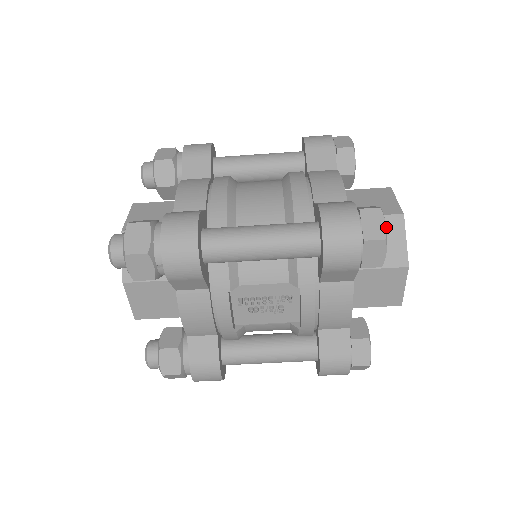
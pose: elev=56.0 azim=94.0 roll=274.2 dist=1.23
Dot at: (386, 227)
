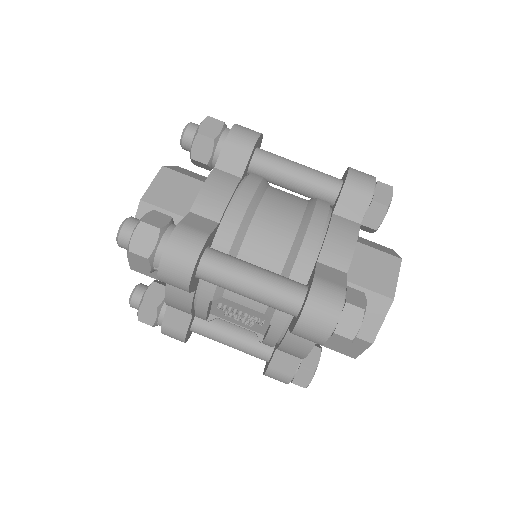
Dot at: (372, 303)
